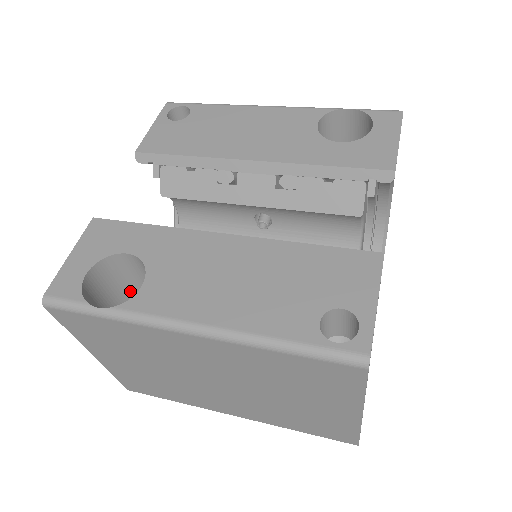
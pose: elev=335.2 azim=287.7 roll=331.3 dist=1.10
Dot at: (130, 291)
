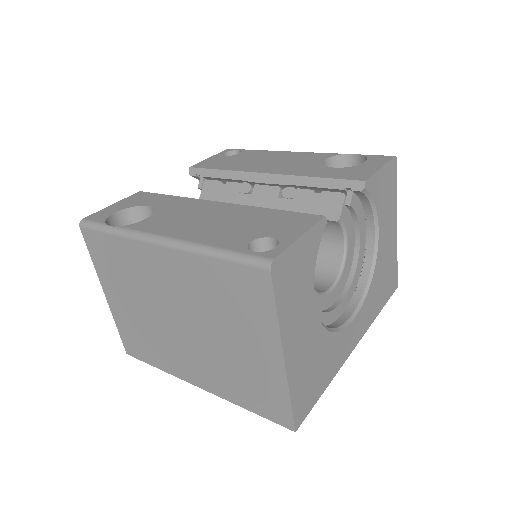
Dot at: occluded
